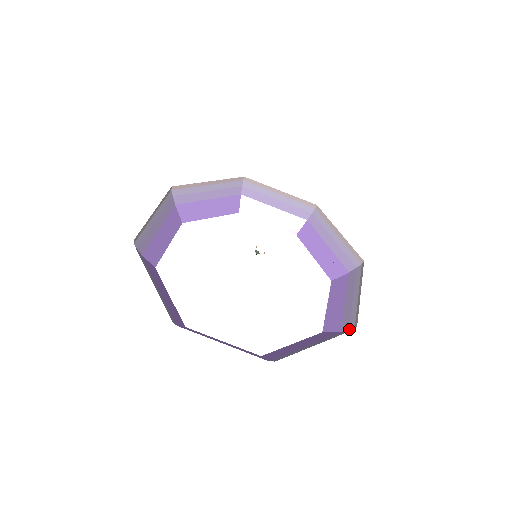
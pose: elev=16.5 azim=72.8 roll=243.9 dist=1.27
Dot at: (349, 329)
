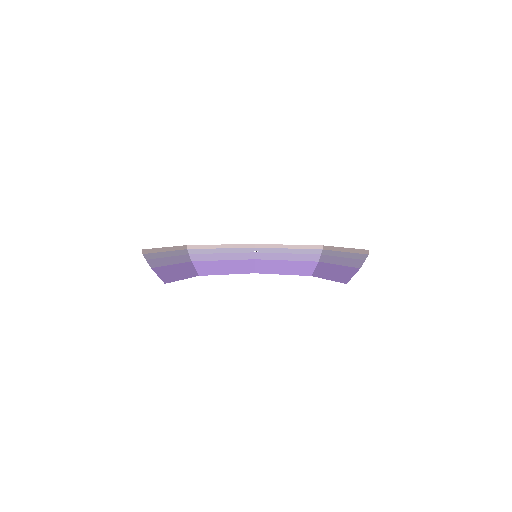
Dot at: occluded
